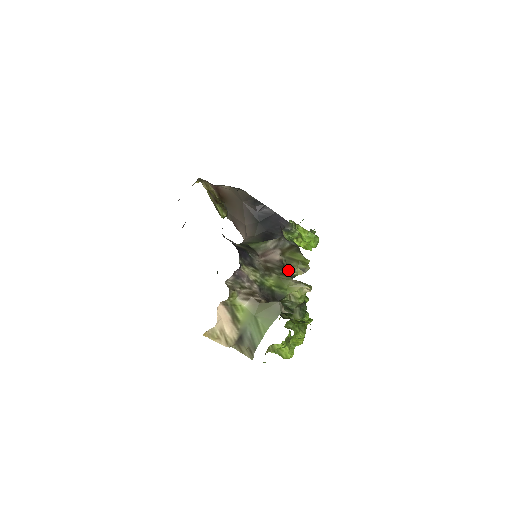
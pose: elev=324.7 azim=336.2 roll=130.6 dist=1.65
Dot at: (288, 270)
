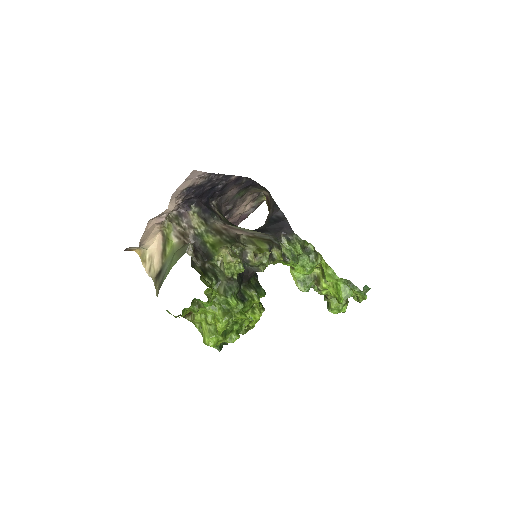
Dot at: (235, 242)
